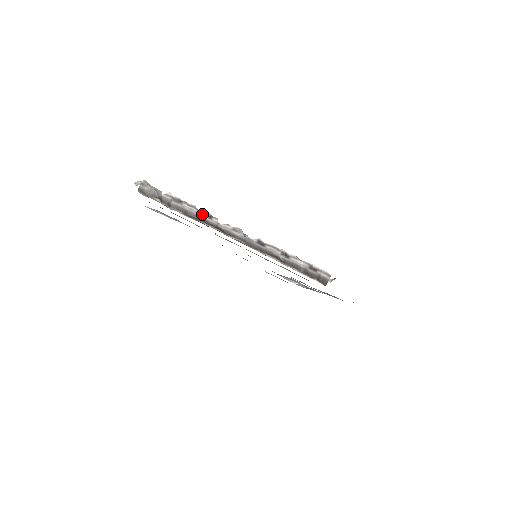
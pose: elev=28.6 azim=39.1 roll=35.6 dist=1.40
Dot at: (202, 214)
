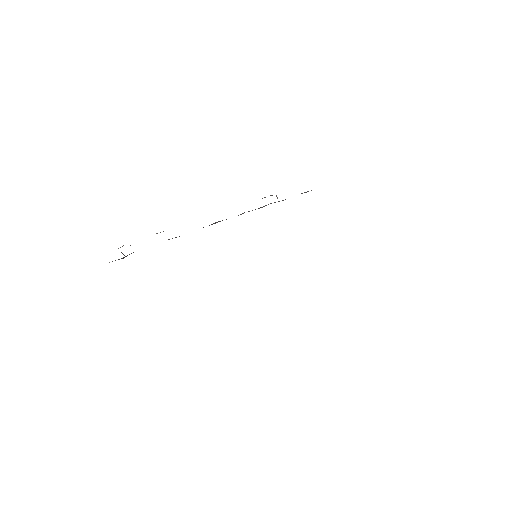
Dot at: occluded
